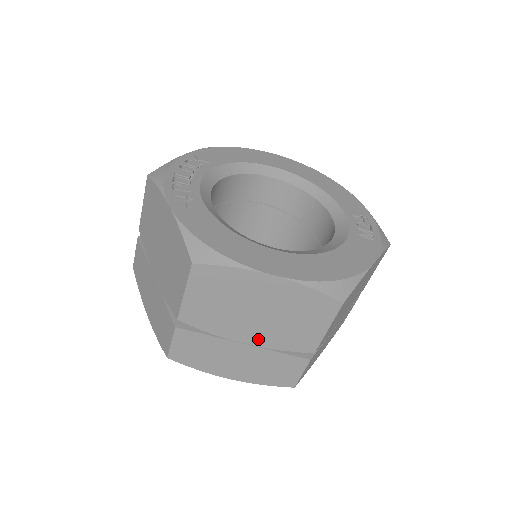
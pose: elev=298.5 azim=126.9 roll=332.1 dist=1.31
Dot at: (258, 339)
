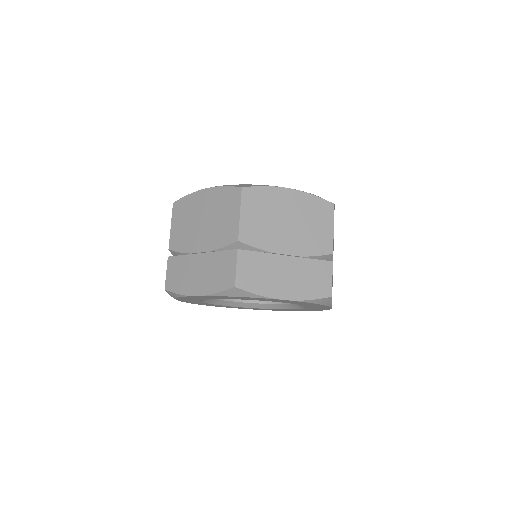
Dot at: (295, 248)
